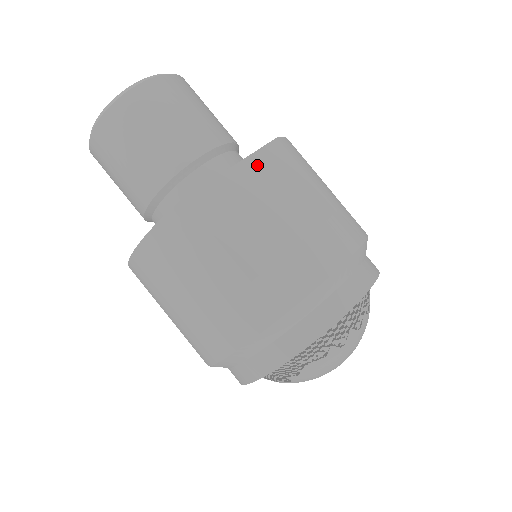
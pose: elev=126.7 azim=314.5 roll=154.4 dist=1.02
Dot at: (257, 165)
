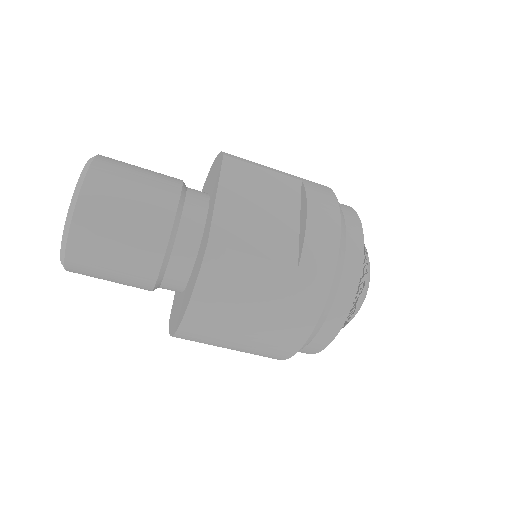
Dot at: (230, 184)
